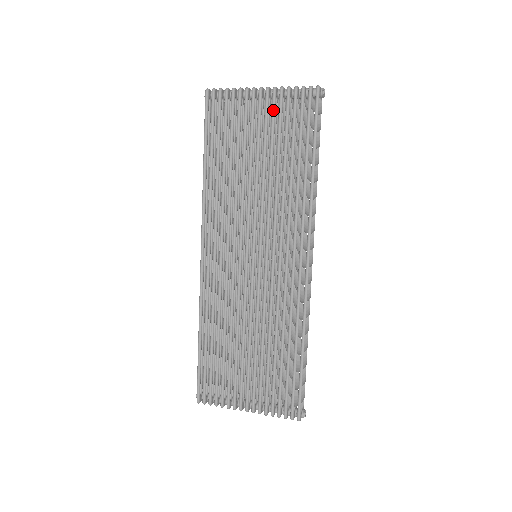
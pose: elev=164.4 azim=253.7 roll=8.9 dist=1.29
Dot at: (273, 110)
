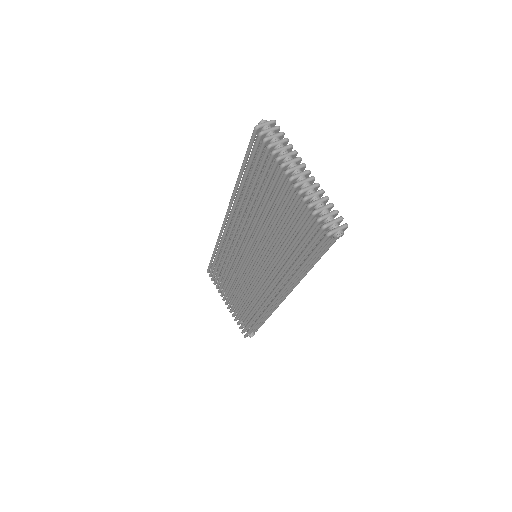
Dot at: (291, 206)
